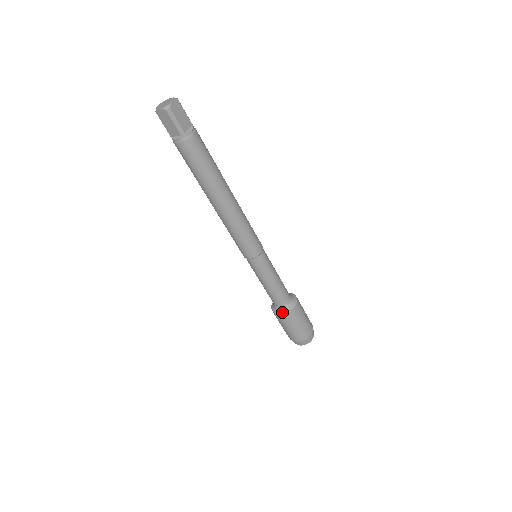
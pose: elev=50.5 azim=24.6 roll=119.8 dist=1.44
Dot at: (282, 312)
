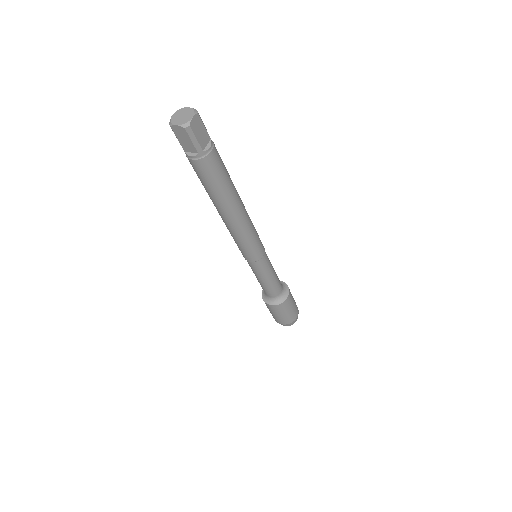
Dot at: (274, 303)
